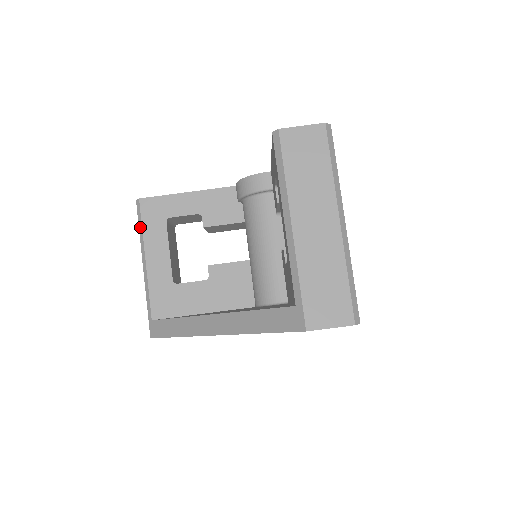
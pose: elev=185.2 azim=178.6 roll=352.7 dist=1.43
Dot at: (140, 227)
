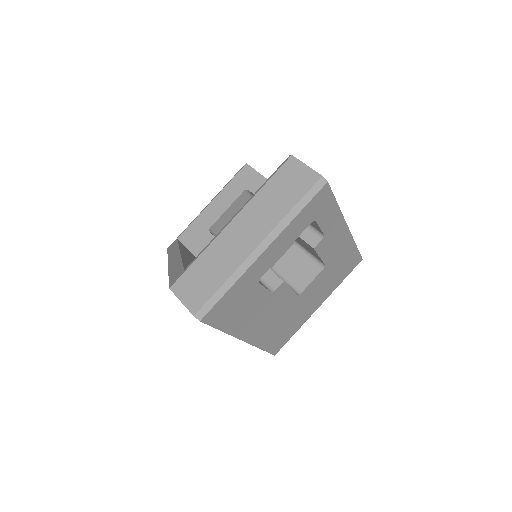
Dot at: (230, 181)
